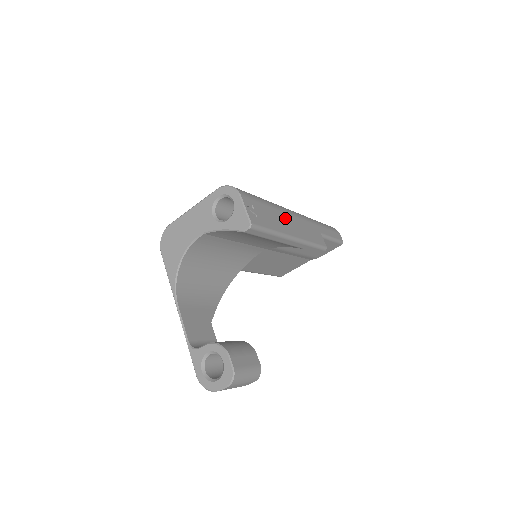
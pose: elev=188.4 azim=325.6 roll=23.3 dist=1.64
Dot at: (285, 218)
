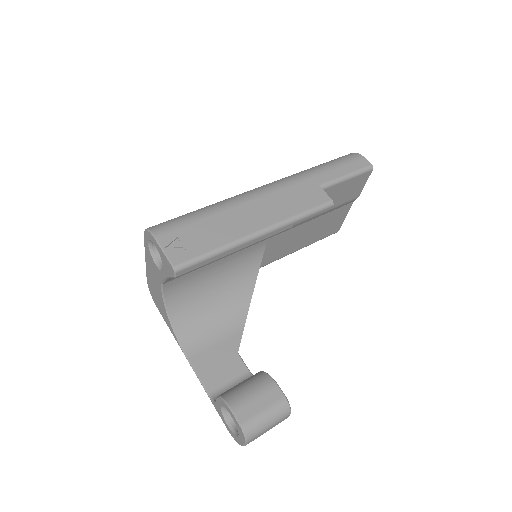
Dot at: (242, 213)
